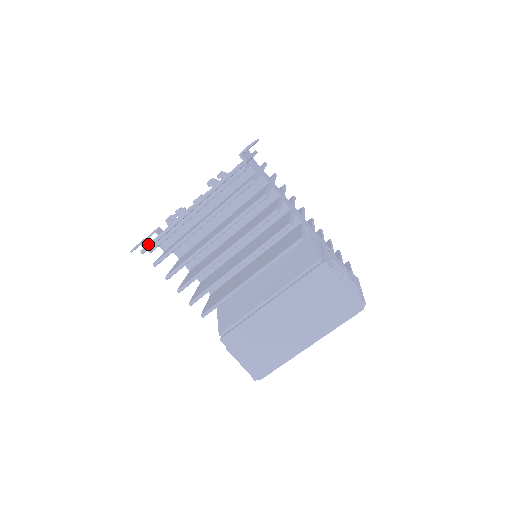
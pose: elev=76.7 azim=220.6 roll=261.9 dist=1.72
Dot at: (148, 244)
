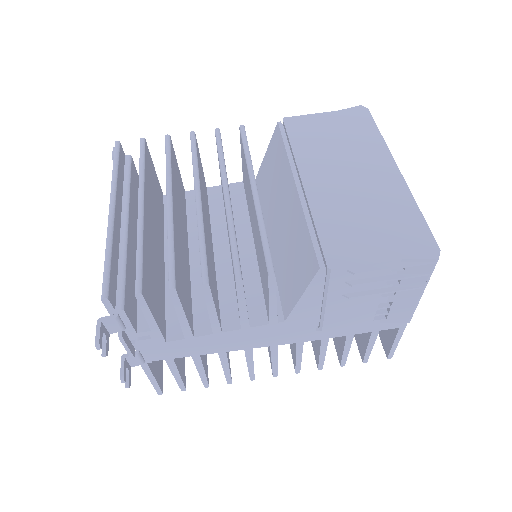
Dot at: occluded
